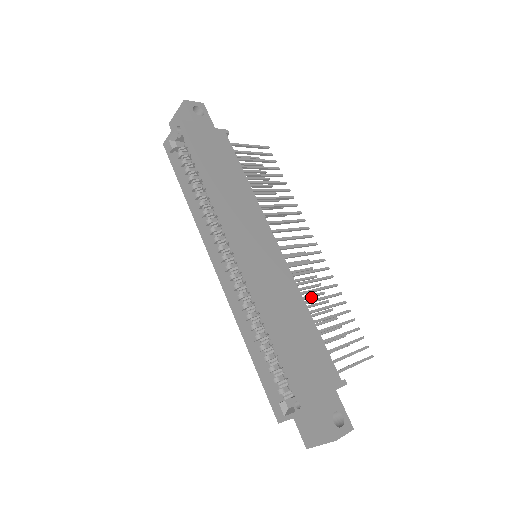
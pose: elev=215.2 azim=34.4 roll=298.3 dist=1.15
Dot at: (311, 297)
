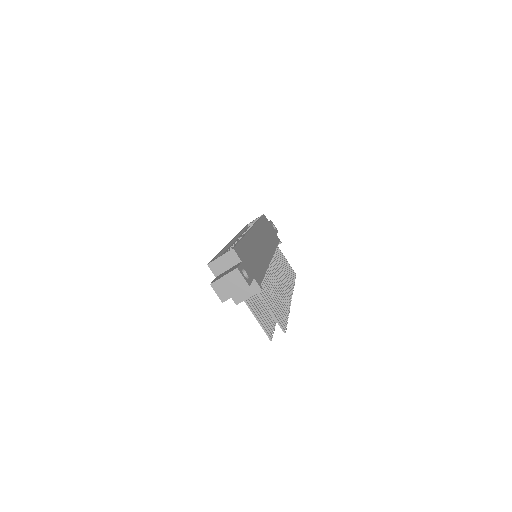
Dot at: occluded
